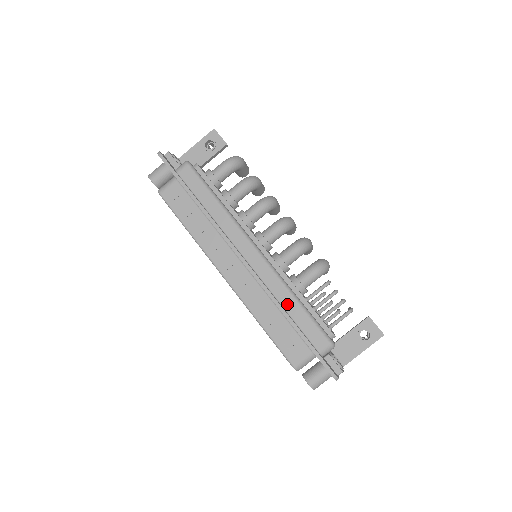
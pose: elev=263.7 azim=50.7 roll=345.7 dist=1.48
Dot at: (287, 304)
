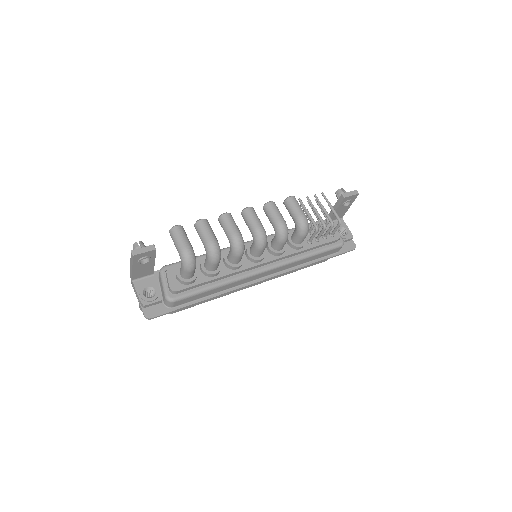
Dot at: (306, 261)
